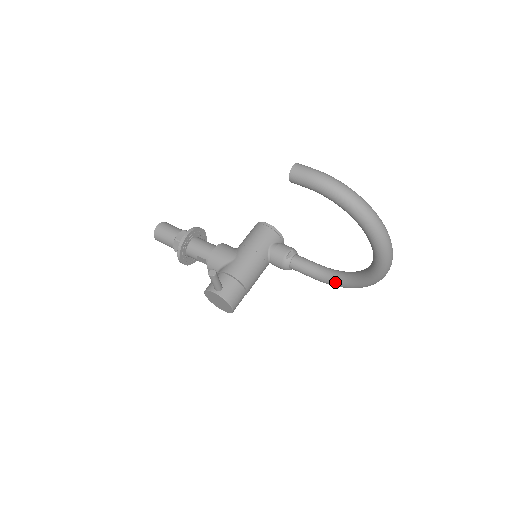
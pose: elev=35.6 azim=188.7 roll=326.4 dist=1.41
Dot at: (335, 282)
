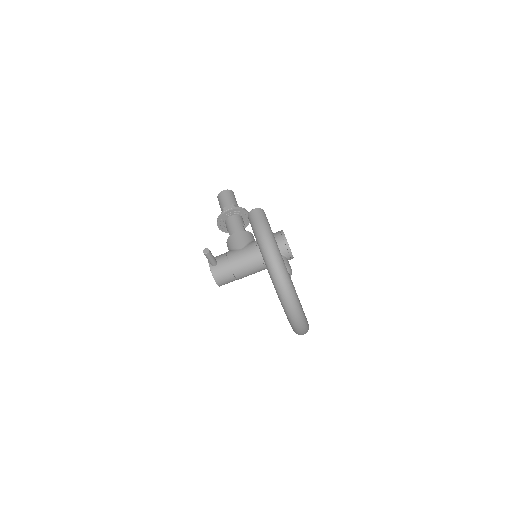
Dot at: occluded
